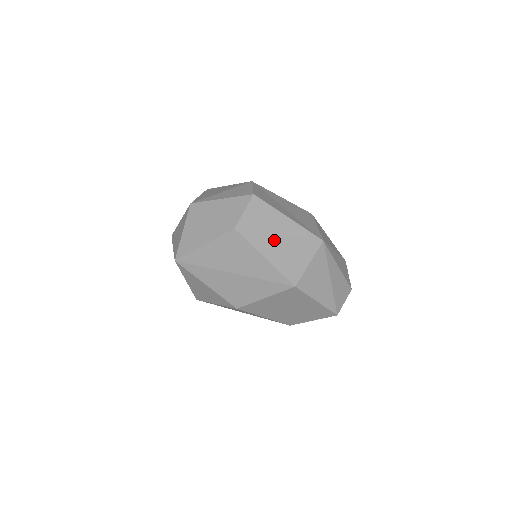
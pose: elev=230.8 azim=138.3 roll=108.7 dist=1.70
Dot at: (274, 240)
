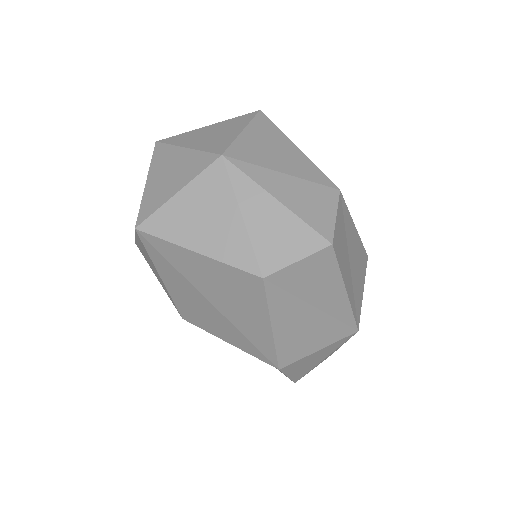
Dot at: (303, 311)
